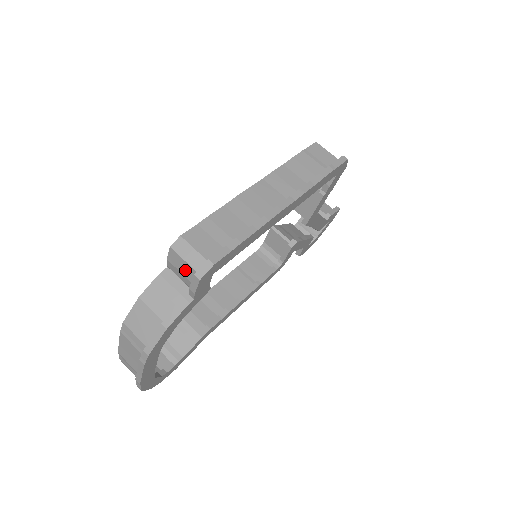
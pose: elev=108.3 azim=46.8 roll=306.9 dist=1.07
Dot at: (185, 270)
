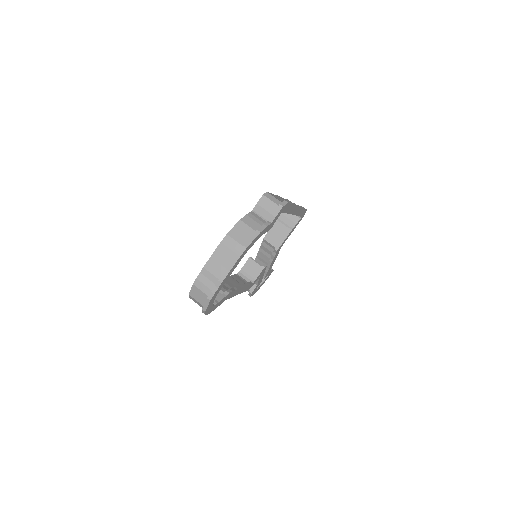
Dot at: (269, 207)
